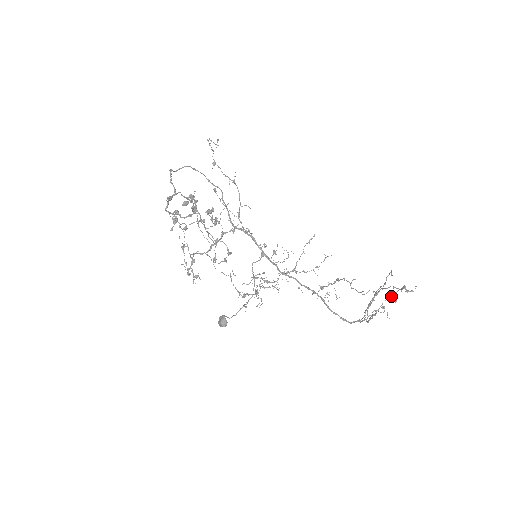
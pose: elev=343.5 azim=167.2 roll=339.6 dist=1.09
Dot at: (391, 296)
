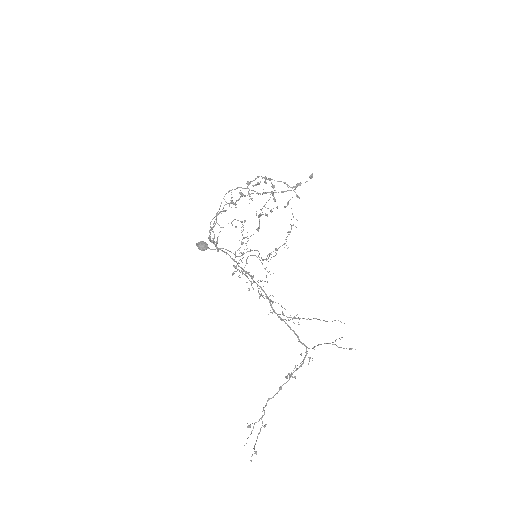
Dot at: occluded
